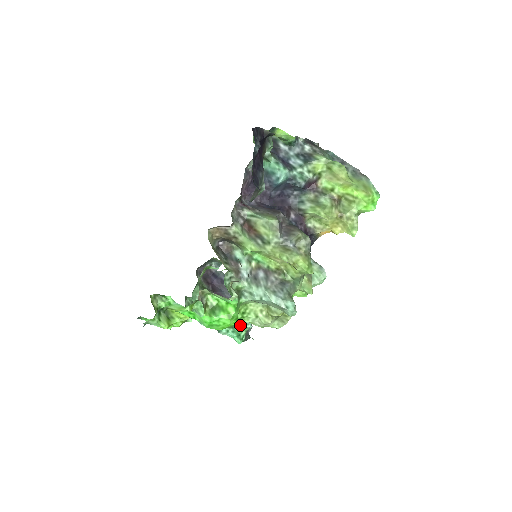
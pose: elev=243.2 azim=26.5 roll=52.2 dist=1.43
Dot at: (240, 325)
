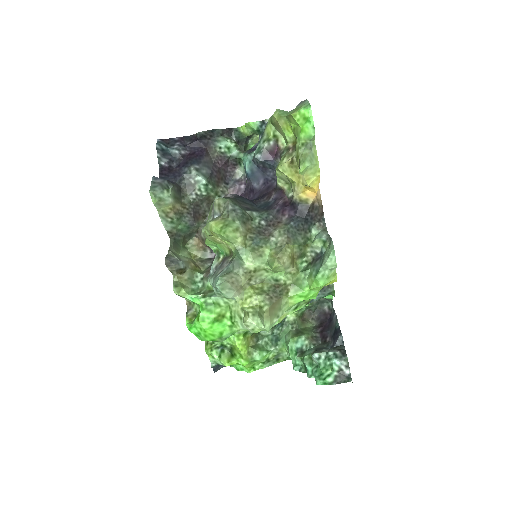
Dot at: (324, 362)
